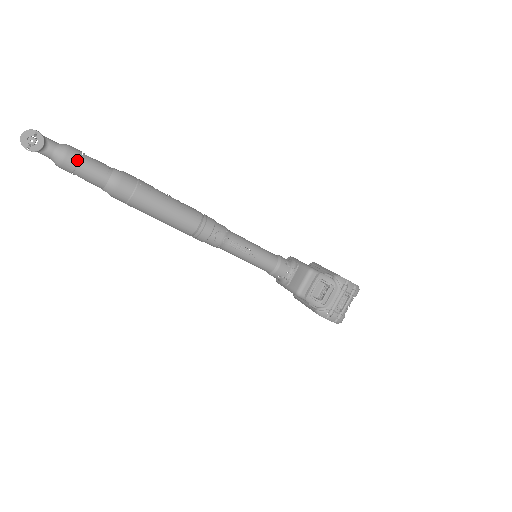
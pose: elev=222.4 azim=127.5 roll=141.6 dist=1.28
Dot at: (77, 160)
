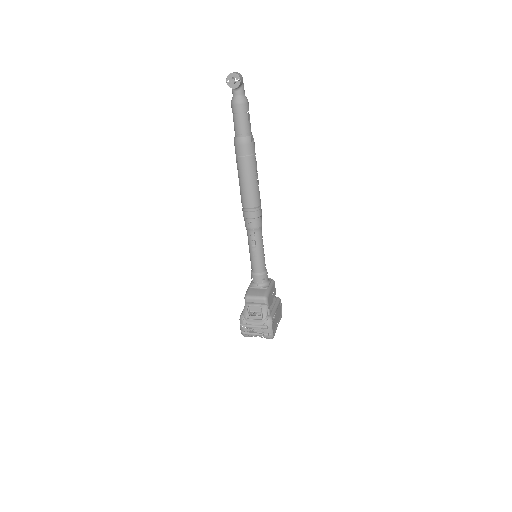
Dot at: (240, 112)
